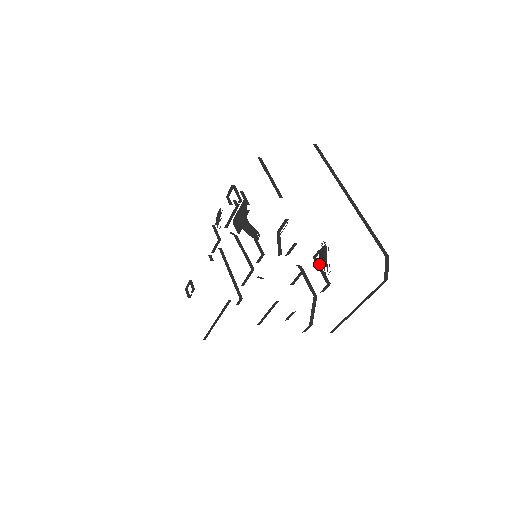
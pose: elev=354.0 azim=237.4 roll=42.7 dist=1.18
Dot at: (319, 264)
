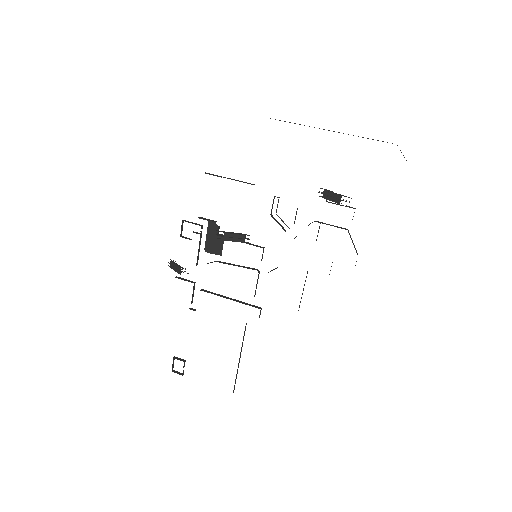
Dot at: (334, 203)
